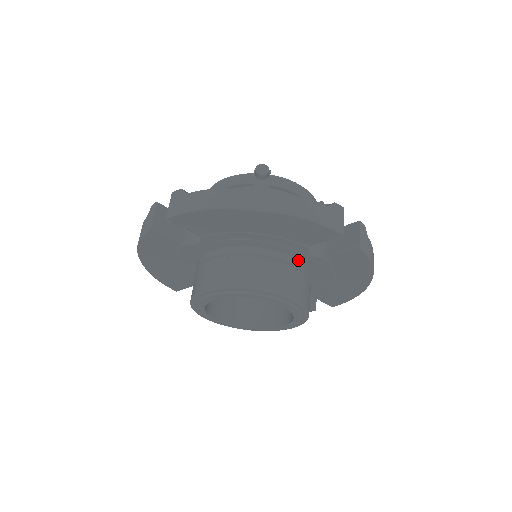
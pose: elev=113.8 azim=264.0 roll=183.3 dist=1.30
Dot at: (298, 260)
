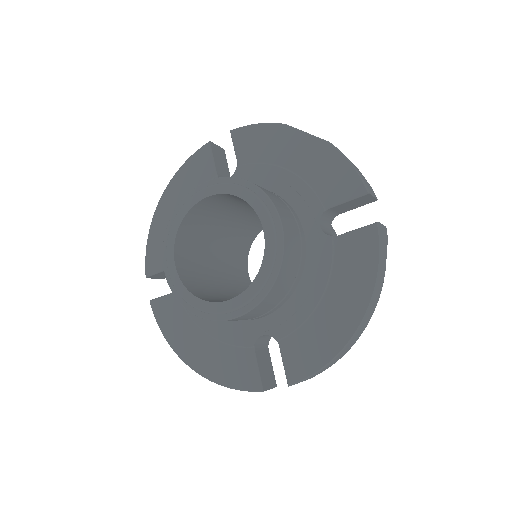
Dot at: (304, 232)
